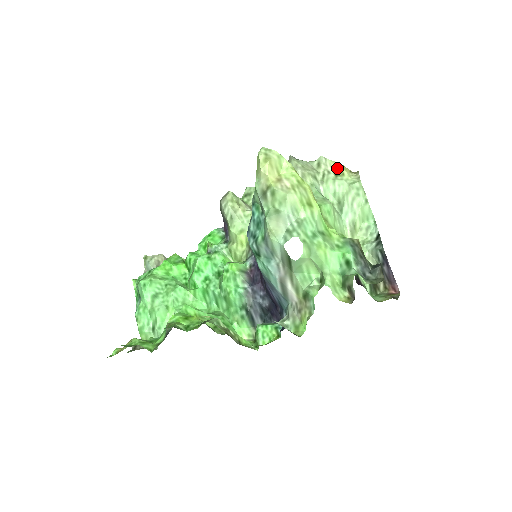
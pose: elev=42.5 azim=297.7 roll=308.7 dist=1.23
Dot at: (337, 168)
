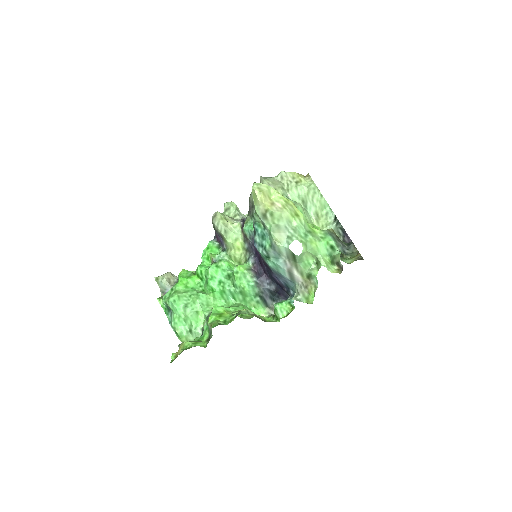
Dot at: (295, 177)
